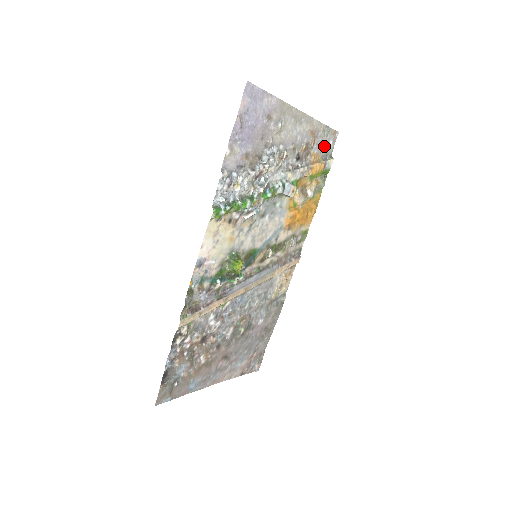
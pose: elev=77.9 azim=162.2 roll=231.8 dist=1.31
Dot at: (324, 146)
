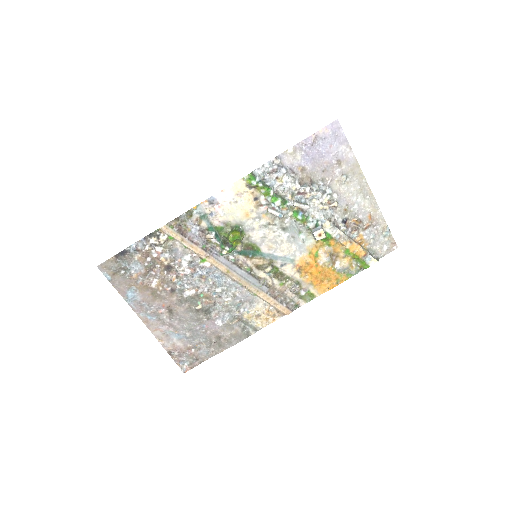
Dot at: (376, 243)
